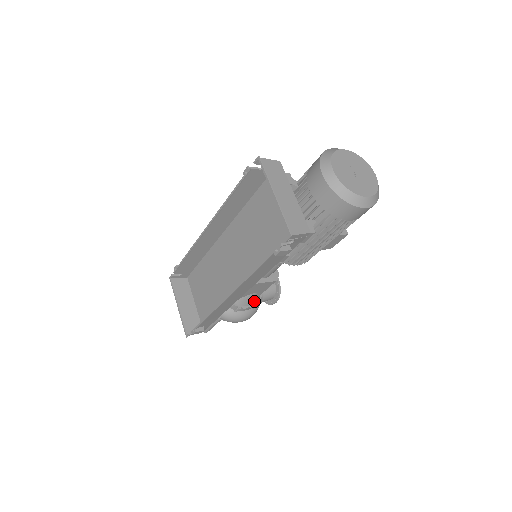
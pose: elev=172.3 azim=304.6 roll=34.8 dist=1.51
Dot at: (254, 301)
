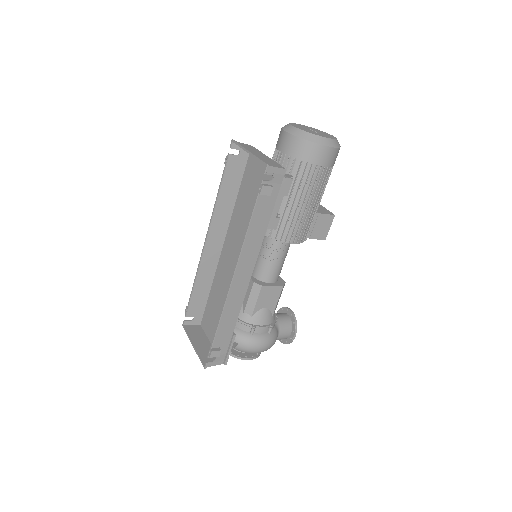
Dot at: (268, 321)
